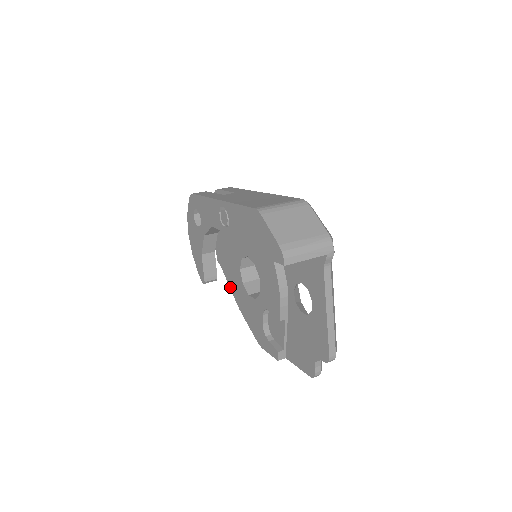
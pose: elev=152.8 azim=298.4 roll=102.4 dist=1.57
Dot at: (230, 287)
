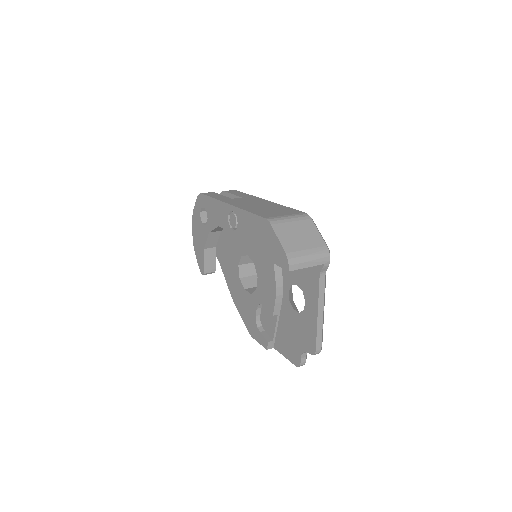
Dot at: (226, 280)
